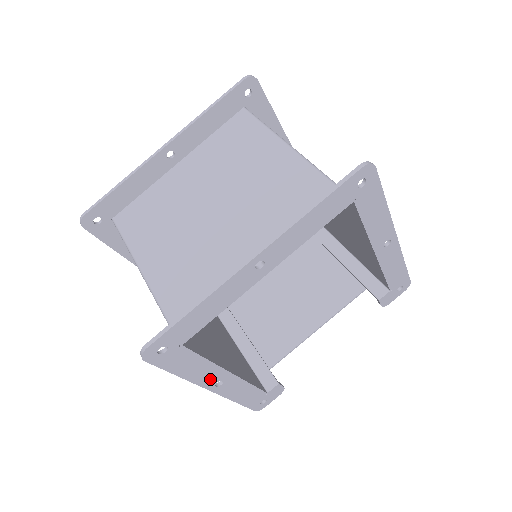
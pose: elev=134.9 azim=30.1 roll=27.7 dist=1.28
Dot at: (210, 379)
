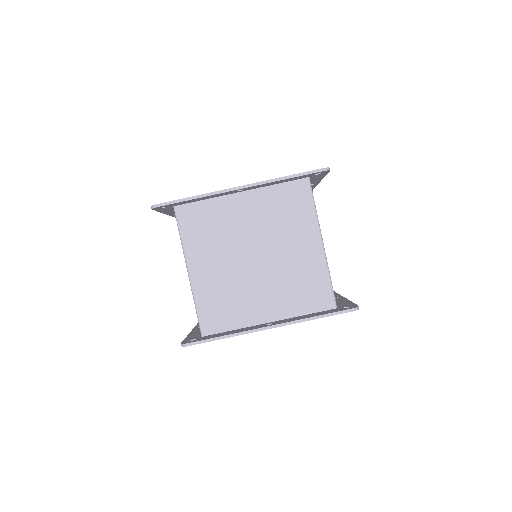
Dot at: occluded
